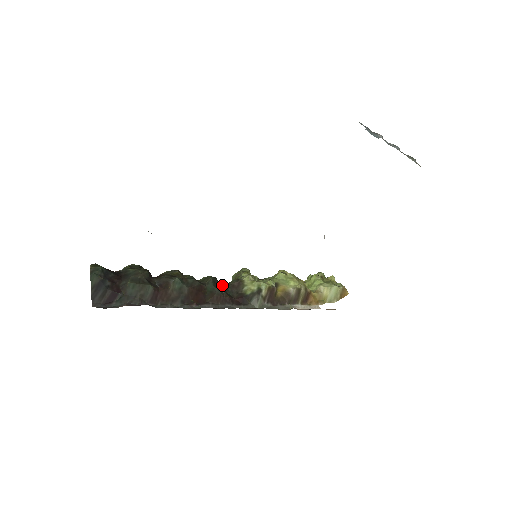
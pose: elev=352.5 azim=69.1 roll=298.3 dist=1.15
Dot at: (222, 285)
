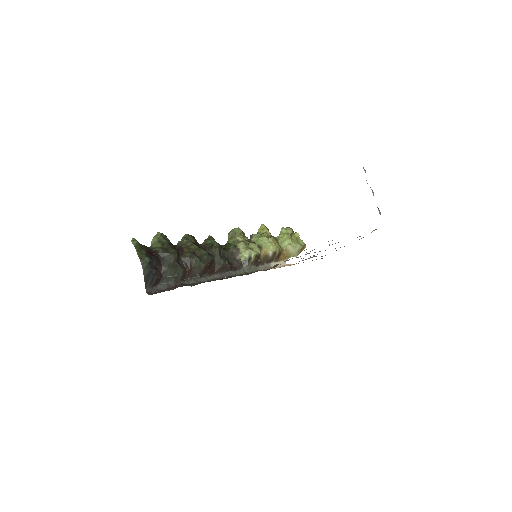
Dot at: (225, 253)
